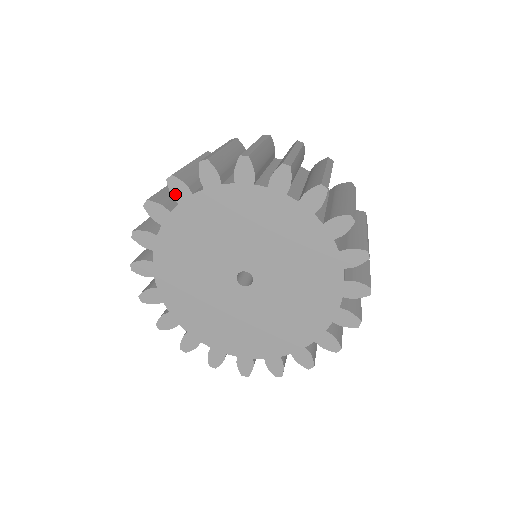
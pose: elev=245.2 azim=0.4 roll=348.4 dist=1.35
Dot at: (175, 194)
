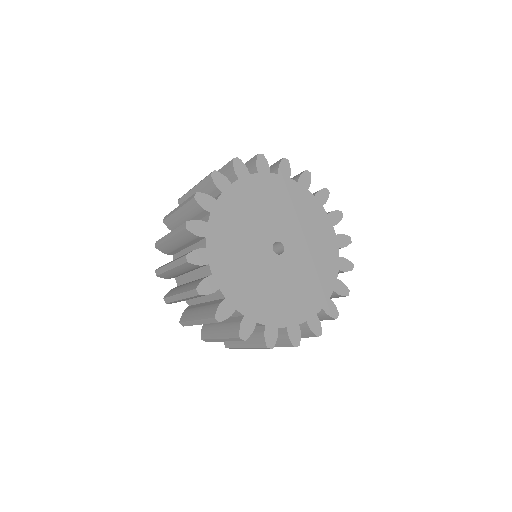
Dot at: (198, 233)
